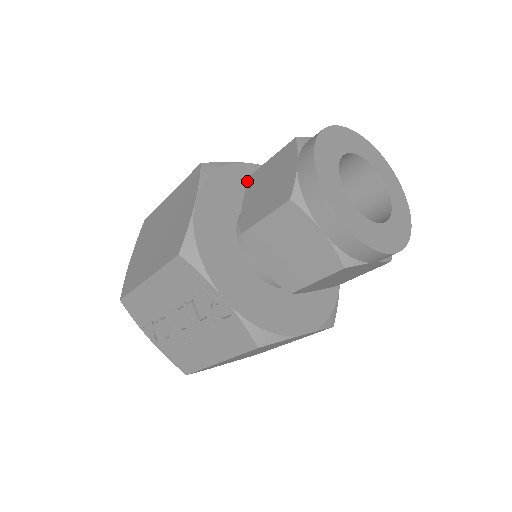
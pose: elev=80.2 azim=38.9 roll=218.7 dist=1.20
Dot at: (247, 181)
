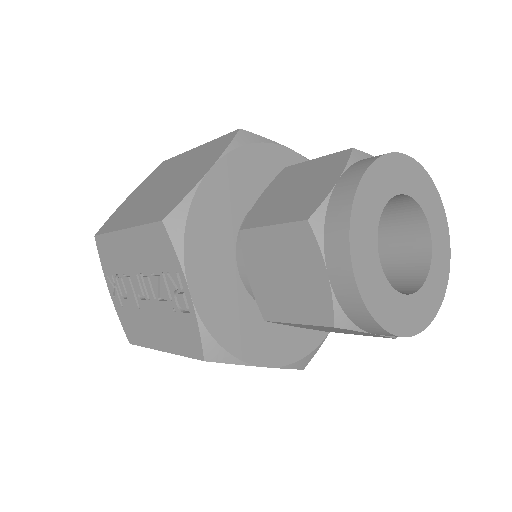
Dot at: occluded
